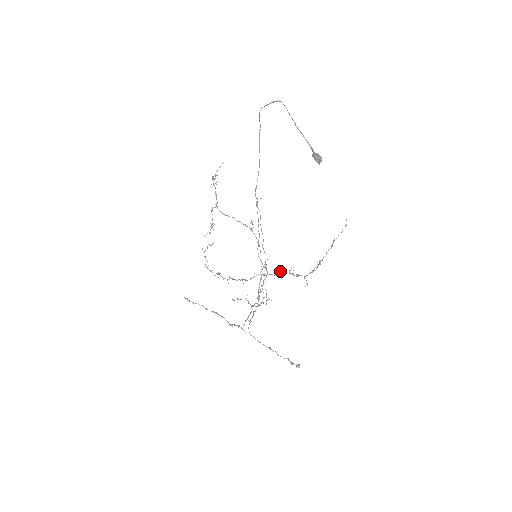
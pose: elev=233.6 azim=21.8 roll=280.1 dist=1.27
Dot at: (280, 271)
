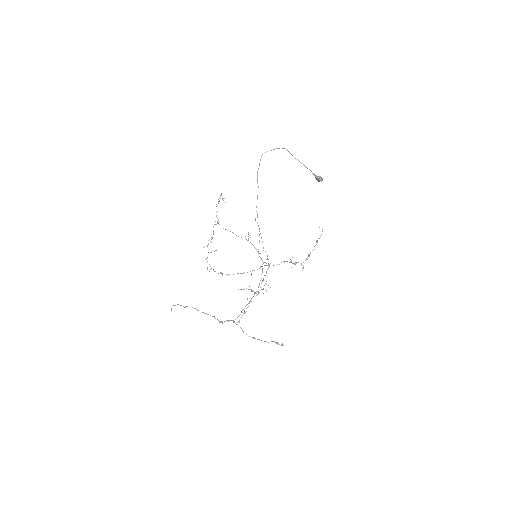
Dot at: (283, 261)
